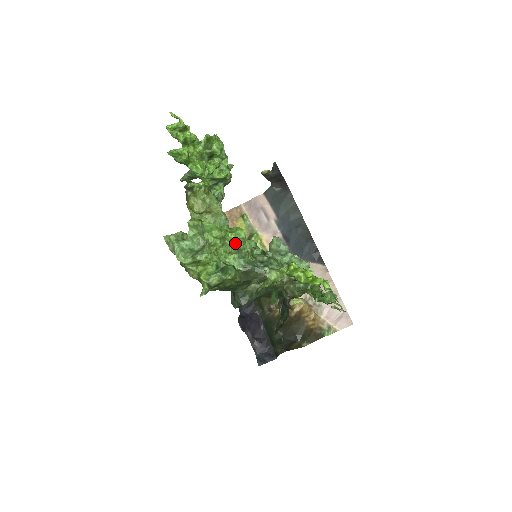
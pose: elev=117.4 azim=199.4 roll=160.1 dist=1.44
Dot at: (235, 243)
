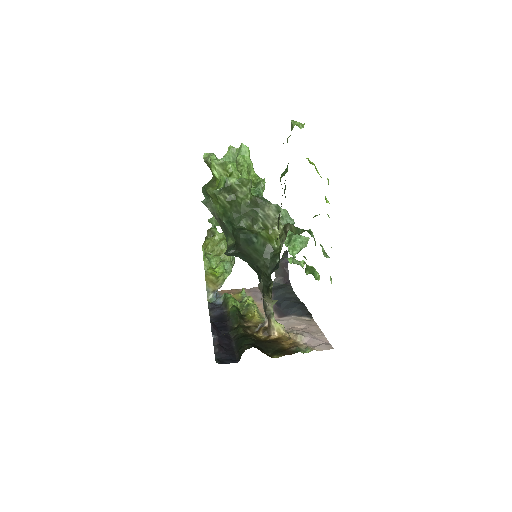
Dot at: (256, 179)
